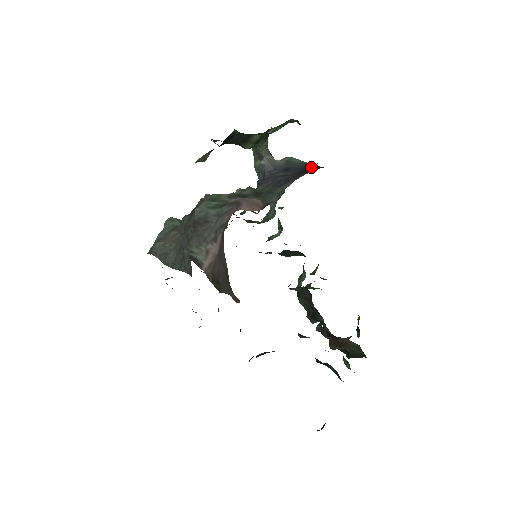
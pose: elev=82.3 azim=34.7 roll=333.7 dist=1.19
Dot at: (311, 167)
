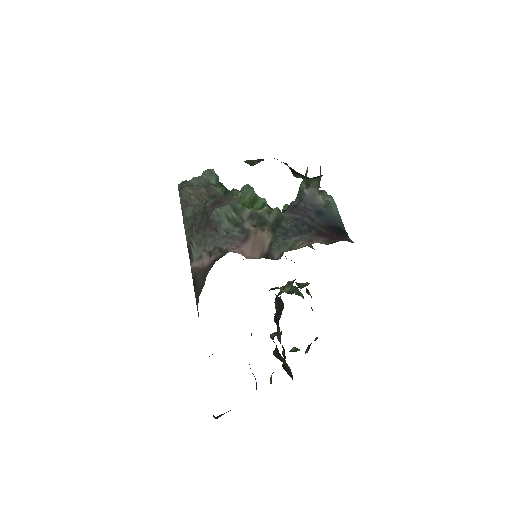
Dot at: (340, 227)
